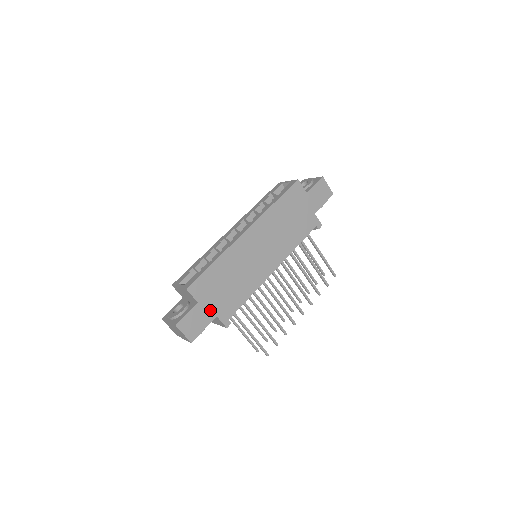
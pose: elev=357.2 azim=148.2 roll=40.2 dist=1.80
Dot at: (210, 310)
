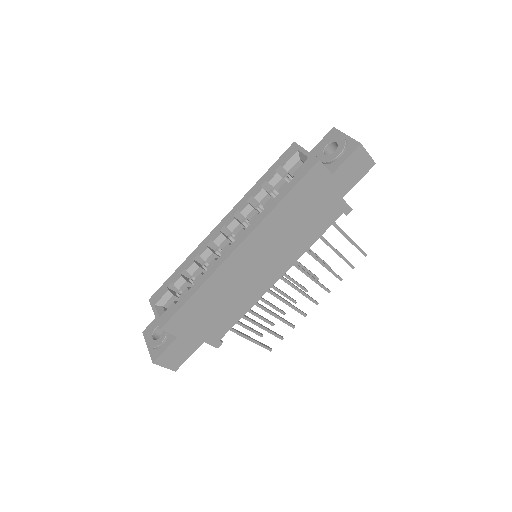
Dot at: (194, 339)
